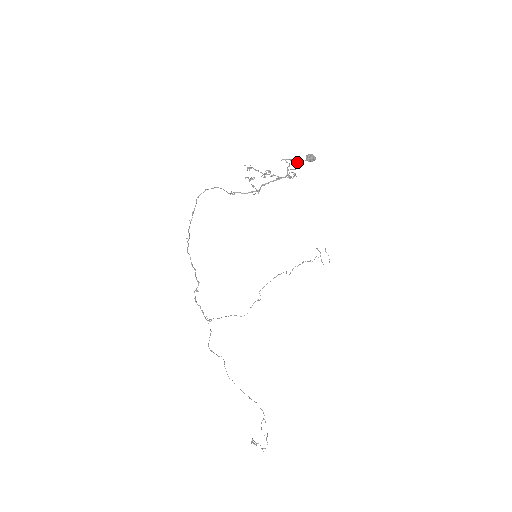
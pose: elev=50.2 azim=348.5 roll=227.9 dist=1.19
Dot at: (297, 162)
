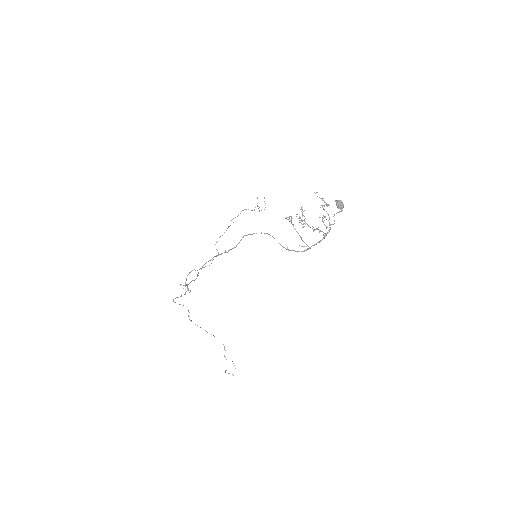
Dot at: occluded
